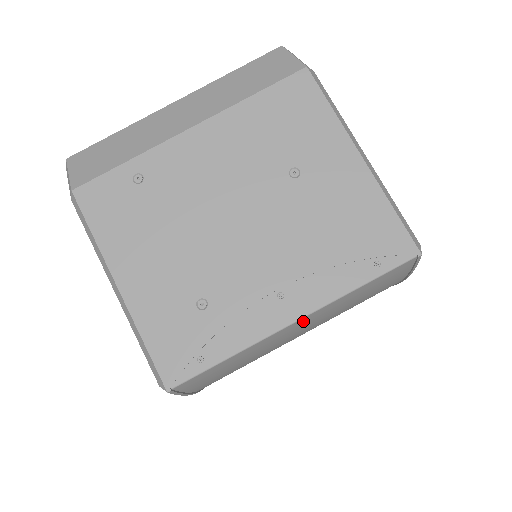
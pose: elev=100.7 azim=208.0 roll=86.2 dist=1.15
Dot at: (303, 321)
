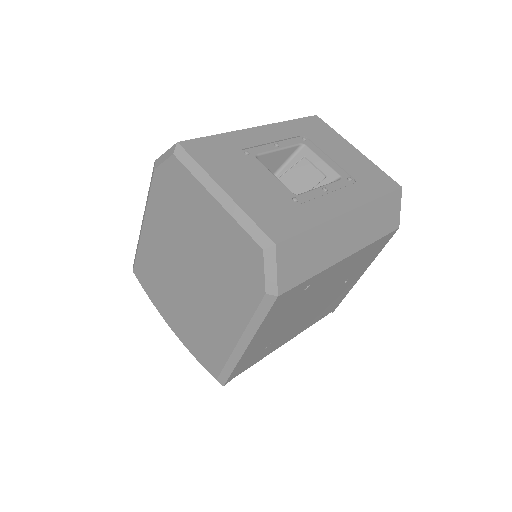
Dot at: occluded
